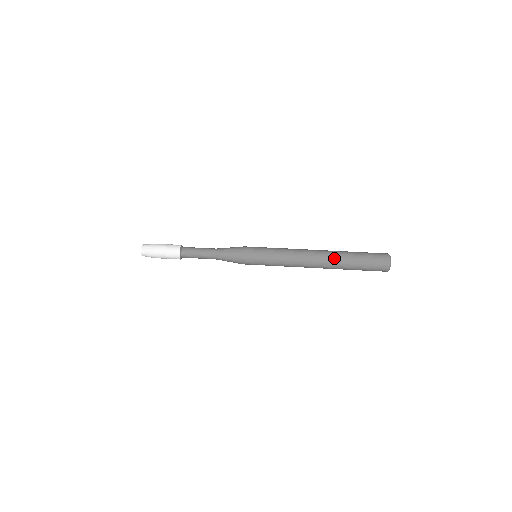
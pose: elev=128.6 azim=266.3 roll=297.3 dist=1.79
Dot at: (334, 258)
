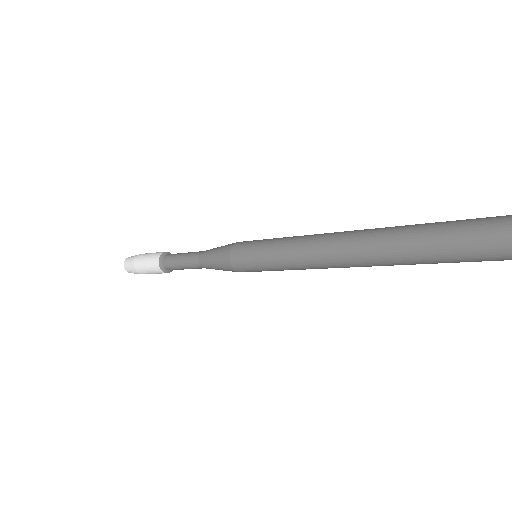
Dot at: occluded
